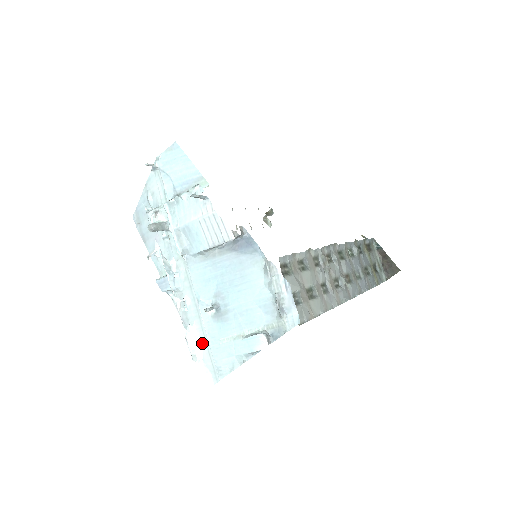
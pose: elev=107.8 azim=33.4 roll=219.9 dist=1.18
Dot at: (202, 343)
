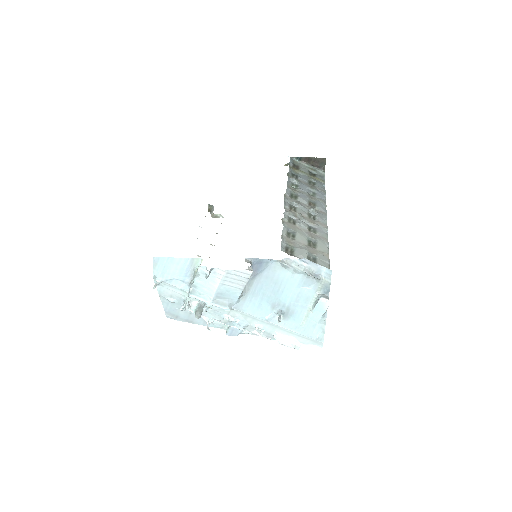
Dot at: (292, 337)
